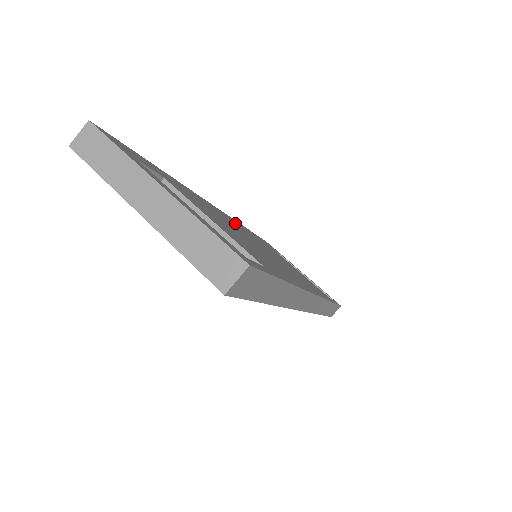
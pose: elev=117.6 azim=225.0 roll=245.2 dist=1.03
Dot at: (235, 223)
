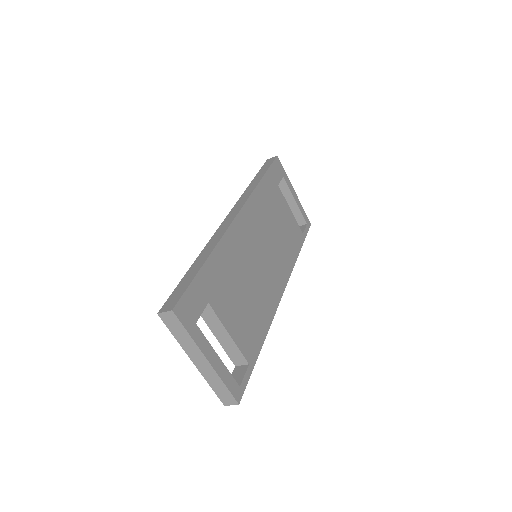
Dot at: (250, 222)
